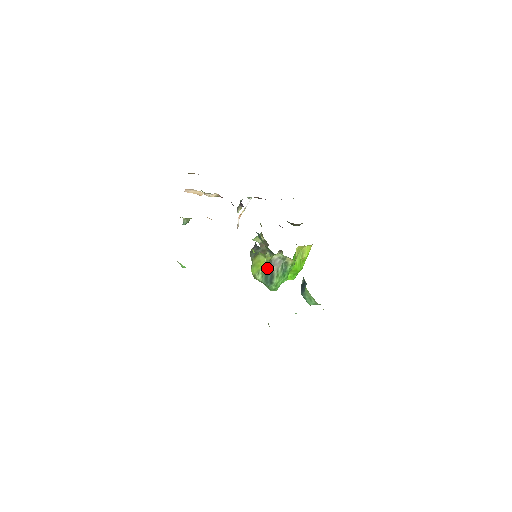
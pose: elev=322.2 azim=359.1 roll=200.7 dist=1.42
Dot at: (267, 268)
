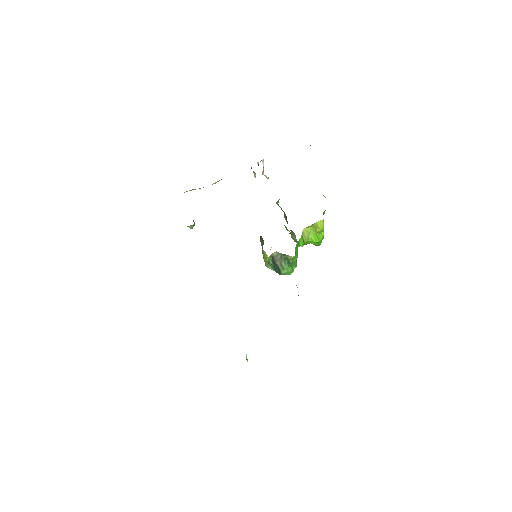
Dot at: (272, 262)
